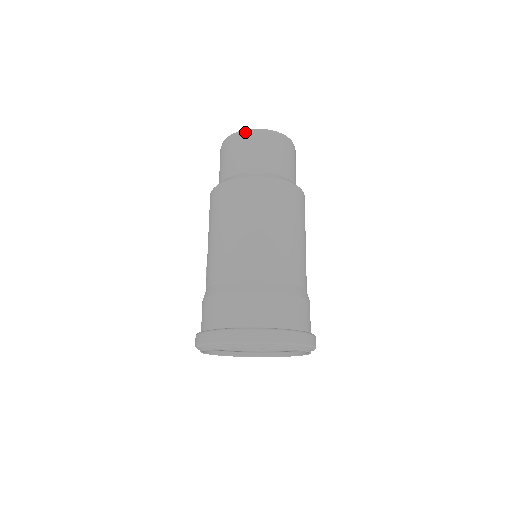
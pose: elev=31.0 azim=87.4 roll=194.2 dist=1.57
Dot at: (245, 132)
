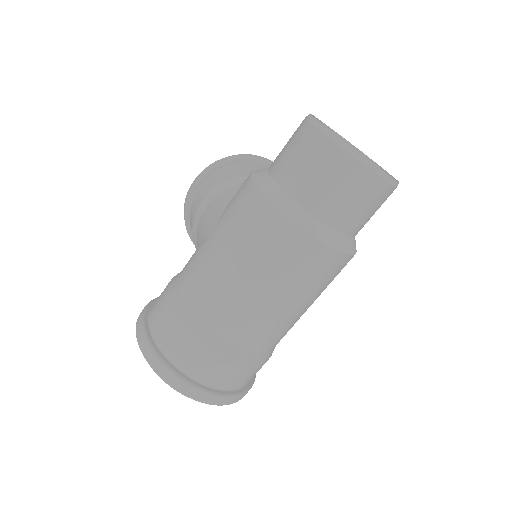
Dot at: (357, 158)
